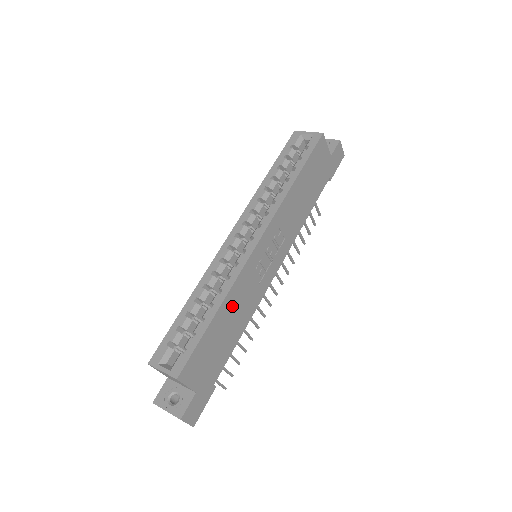
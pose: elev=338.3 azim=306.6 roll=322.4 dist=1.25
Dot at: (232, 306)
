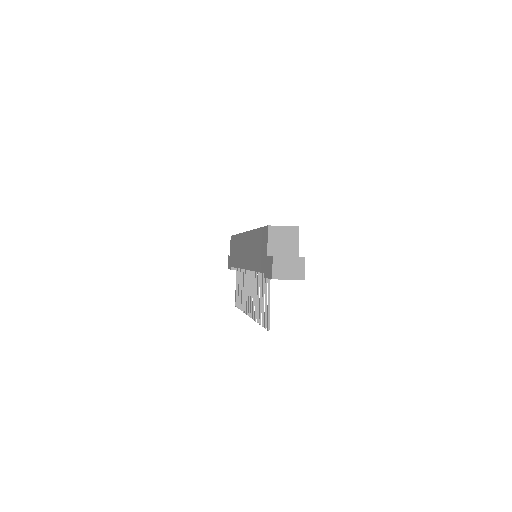
Dot at: occluded
